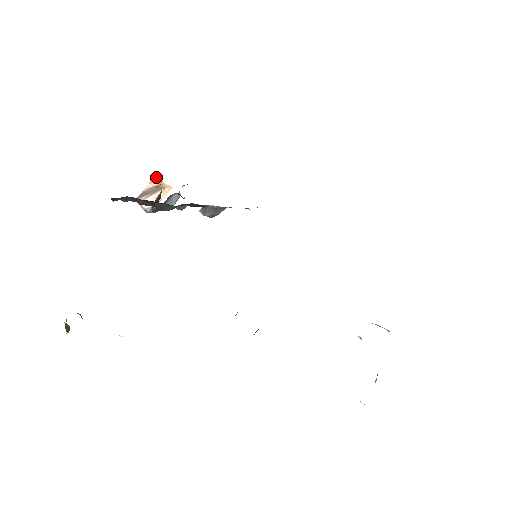
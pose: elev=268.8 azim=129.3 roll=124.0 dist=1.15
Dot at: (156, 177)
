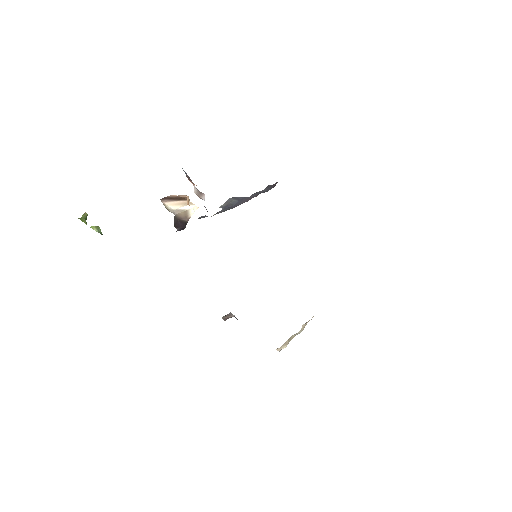
Dot at: (183, 195)
